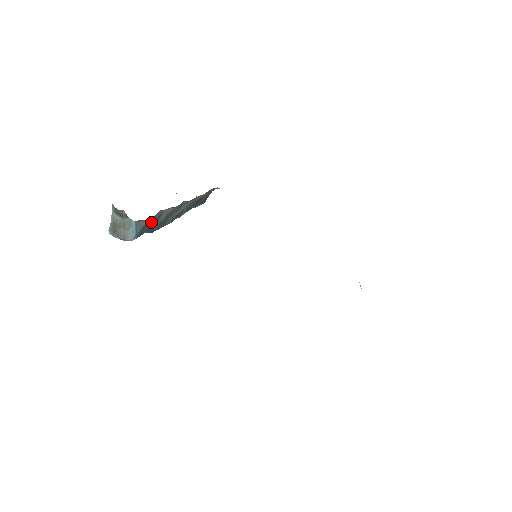
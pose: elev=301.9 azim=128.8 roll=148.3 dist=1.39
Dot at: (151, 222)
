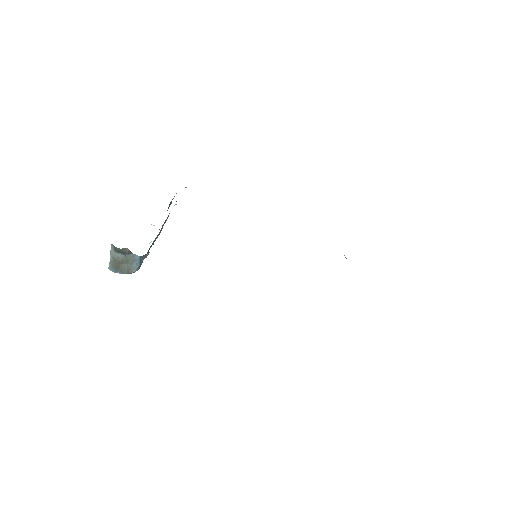
Dot at: occluded
